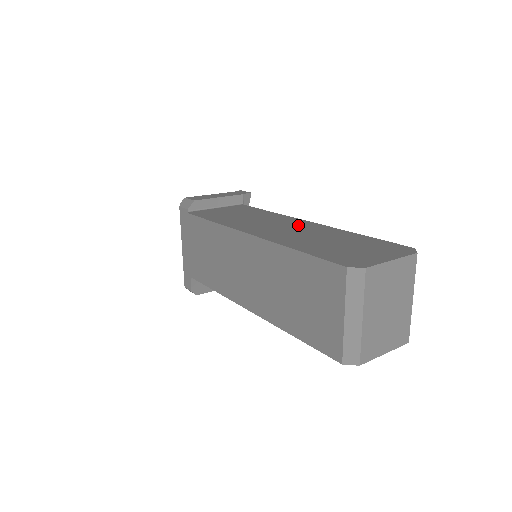
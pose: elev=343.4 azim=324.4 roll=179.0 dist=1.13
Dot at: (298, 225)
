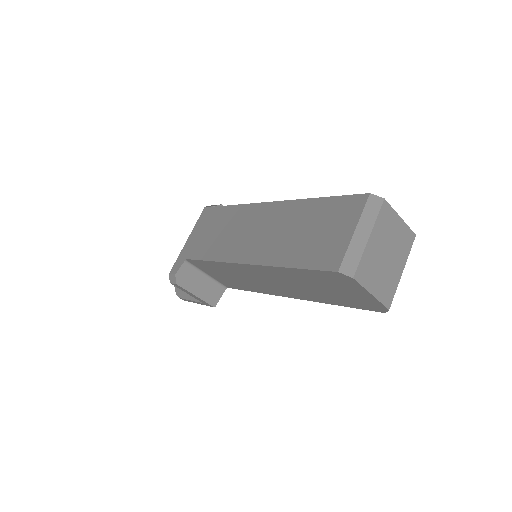
Dot at: occluded
